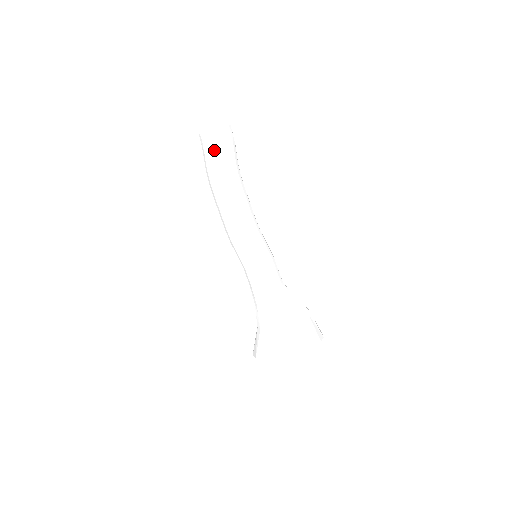
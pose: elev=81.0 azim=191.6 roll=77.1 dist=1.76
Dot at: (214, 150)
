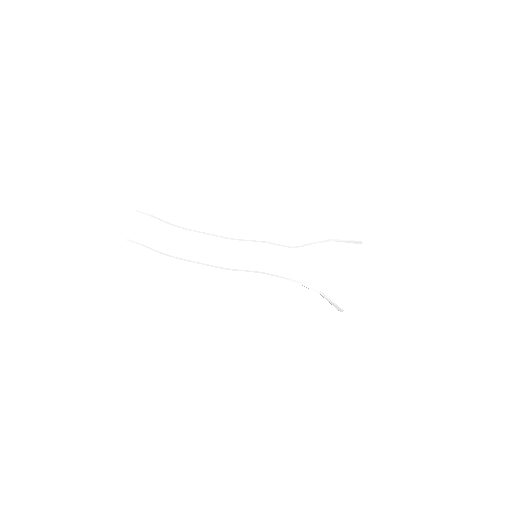
Dot at: (146, 235)
